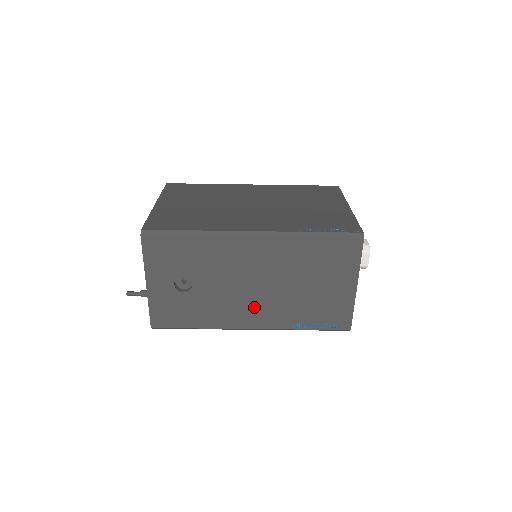
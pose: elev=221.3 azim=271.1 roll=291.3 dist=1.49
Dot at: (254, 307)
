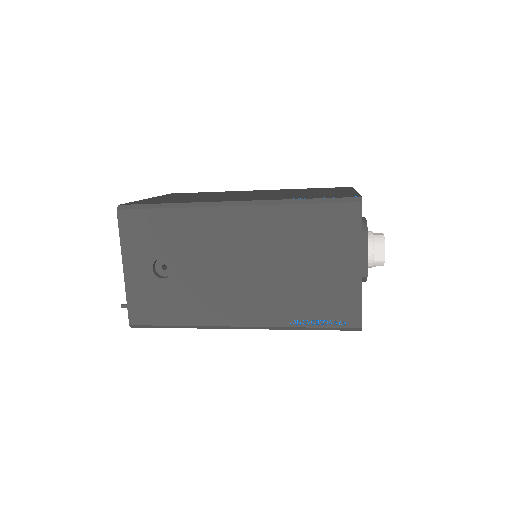
Dot at: (242, 297)
